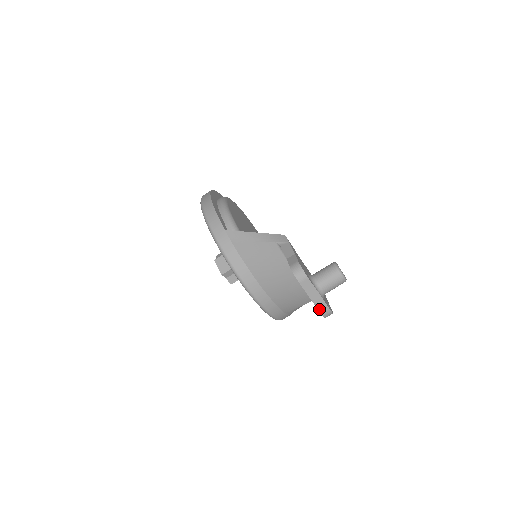
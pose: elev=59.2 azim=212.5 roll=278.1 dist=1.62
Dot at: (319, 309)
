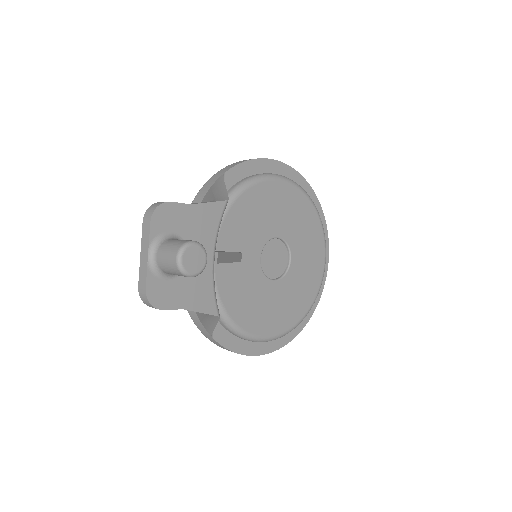
Dot at: (140, 278)
